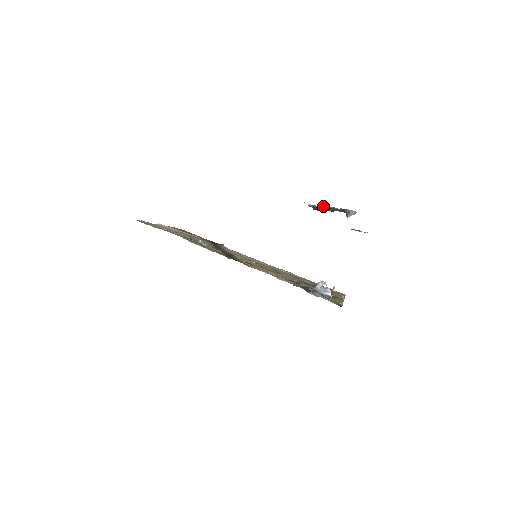
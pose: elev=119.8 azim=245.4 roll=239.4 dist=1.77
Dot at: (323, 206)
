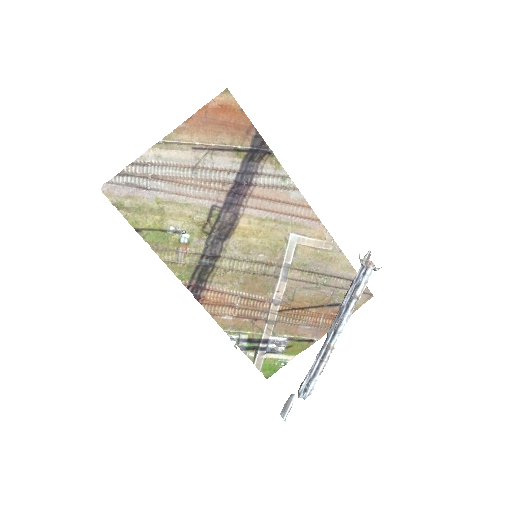
Dot at: (339, 313)
